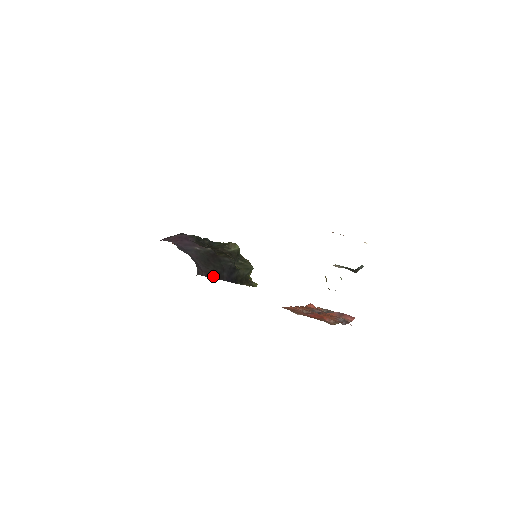
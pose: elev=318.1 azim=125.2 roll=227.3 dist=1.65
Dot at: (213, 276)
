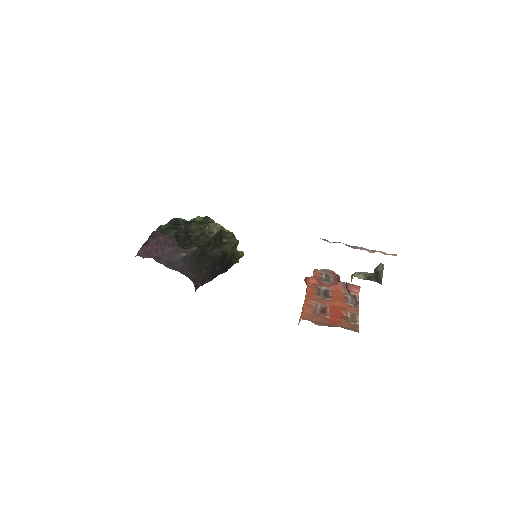
Dot at: (208, 280)
